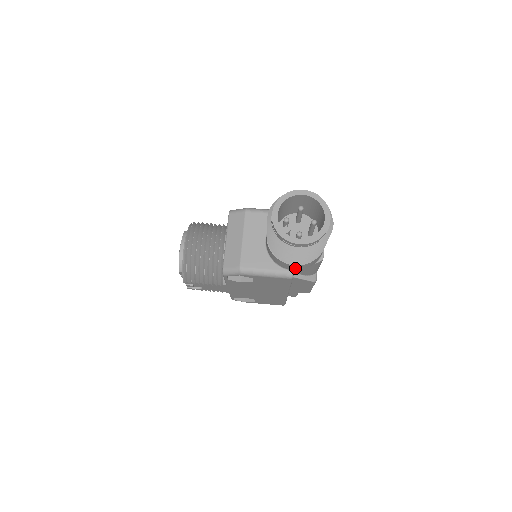
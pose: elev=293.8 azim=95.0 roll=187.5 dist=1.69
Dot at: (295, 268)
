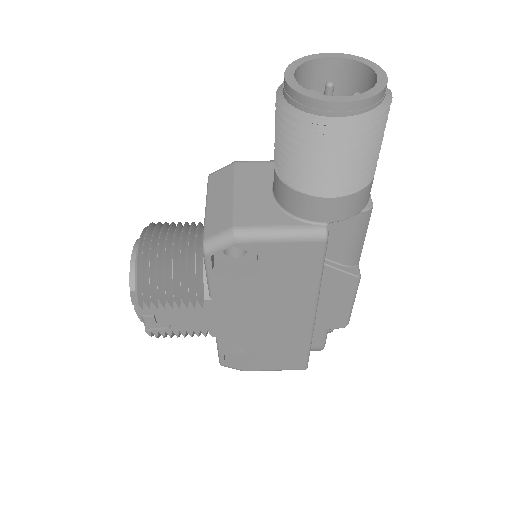
Dot at: (330, 213)
